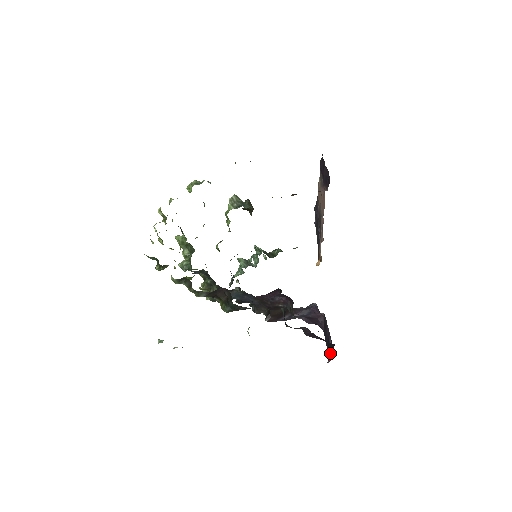
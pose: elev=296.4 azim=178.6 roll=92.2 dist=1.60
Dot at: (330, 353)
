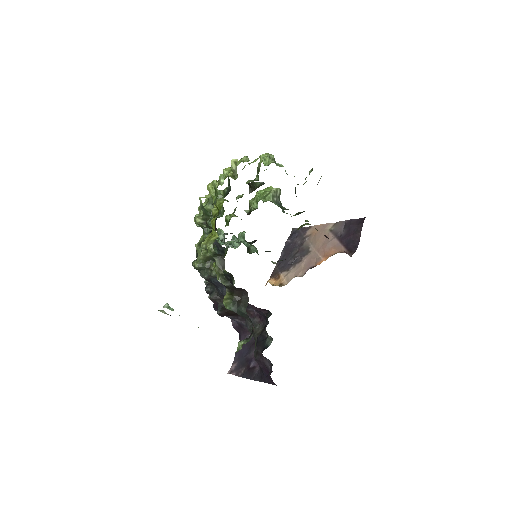
Dot at: (244, 371)
